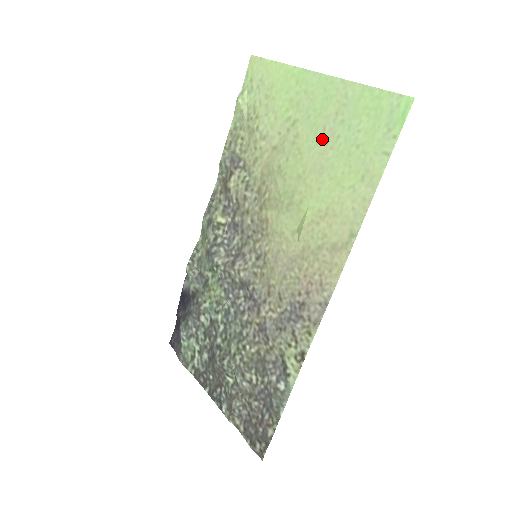
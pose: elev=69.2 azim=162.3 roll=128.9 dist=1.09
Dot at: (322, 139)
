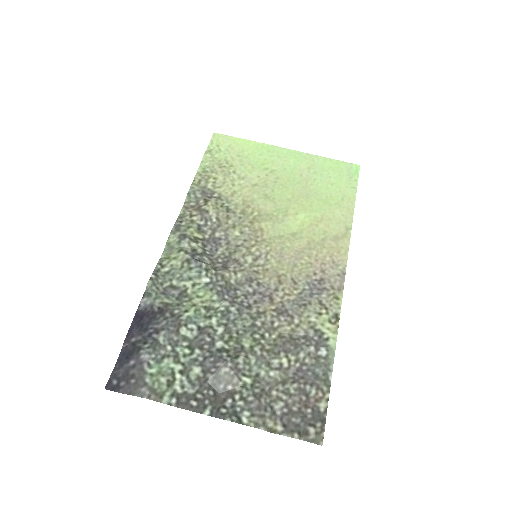
Dot at: (302, 180)
